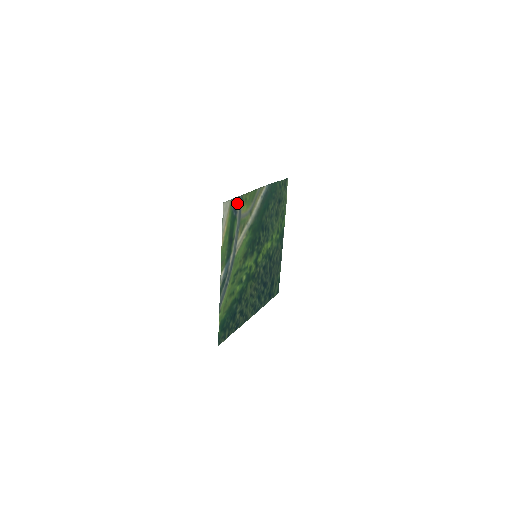
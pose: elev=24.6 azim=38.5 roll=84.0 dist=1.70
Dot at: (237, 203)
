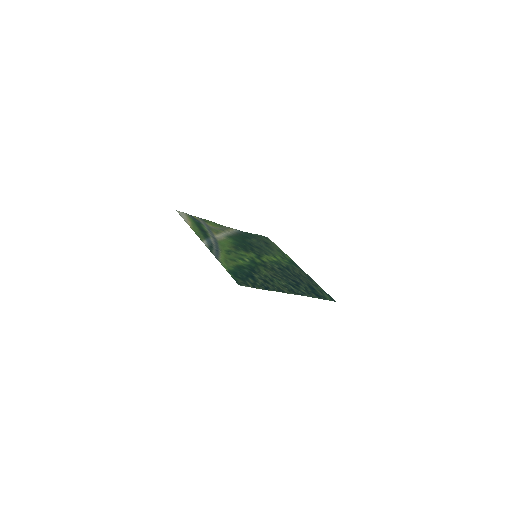
Dot at: (197, 219)
